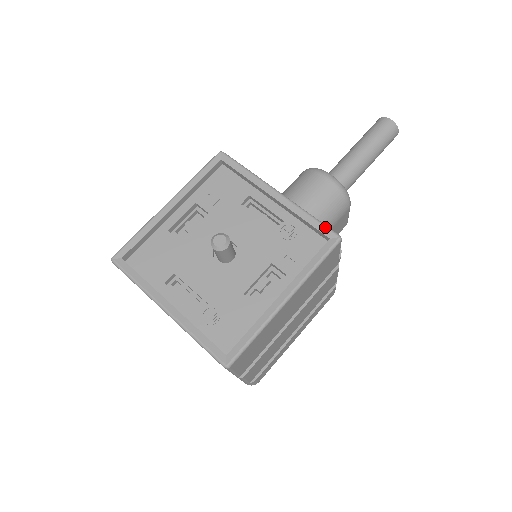
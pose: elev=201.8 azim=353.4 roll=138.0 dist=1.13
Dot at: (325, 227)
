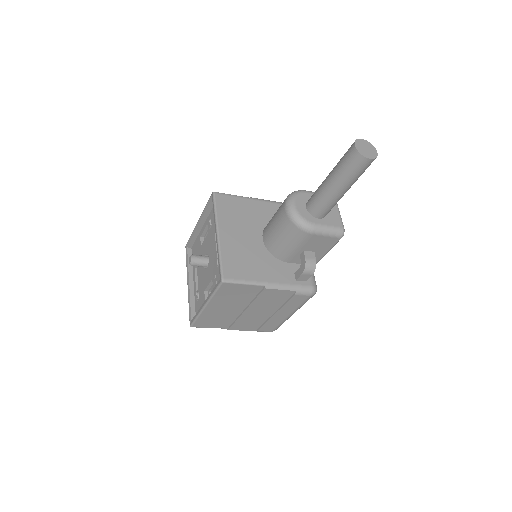
Dot at: (220, 270)
